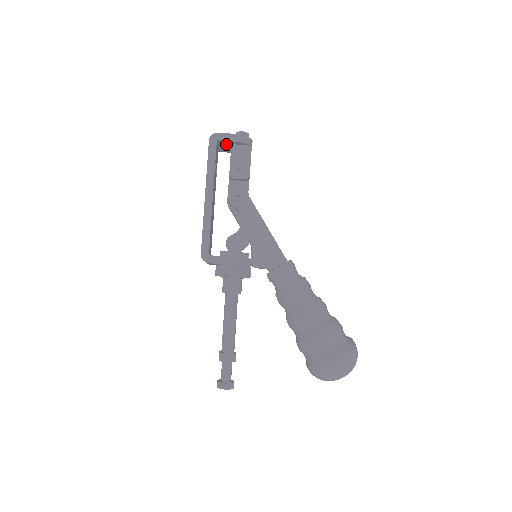
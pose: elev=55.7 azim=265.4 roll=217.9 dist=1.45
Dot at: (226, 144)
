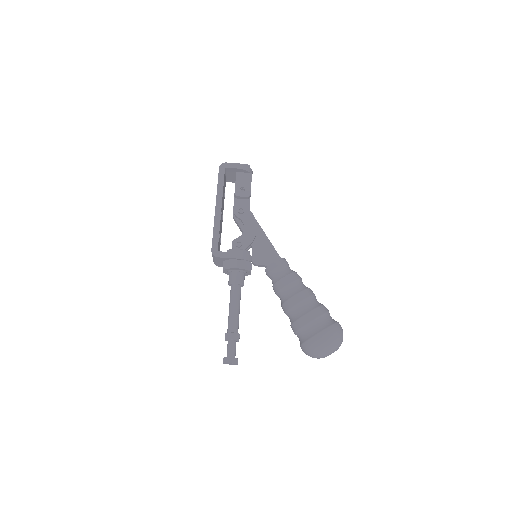
Dot at: (232, 172)
